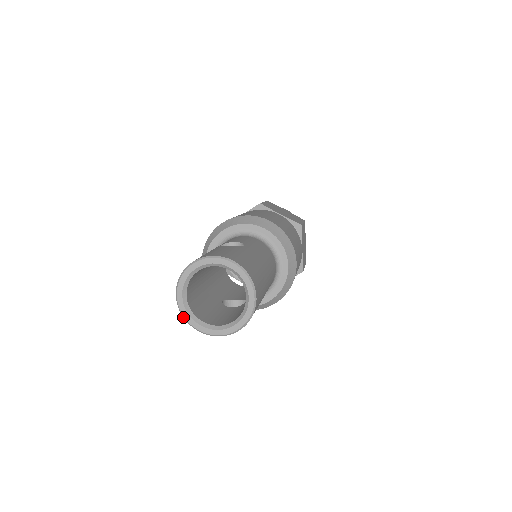
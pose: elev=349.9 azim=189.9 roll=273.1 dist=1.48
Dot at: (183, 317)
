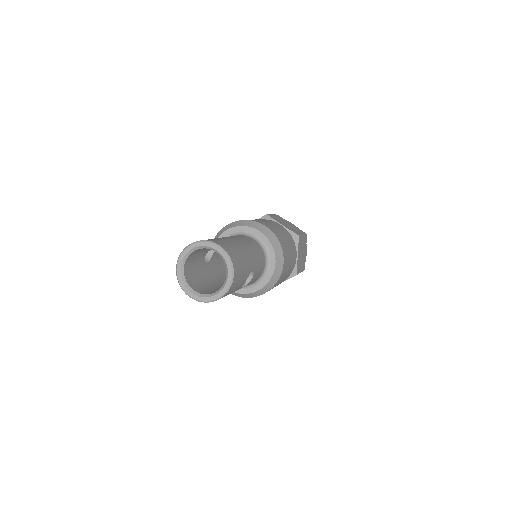
Dot at: (204, 302)
